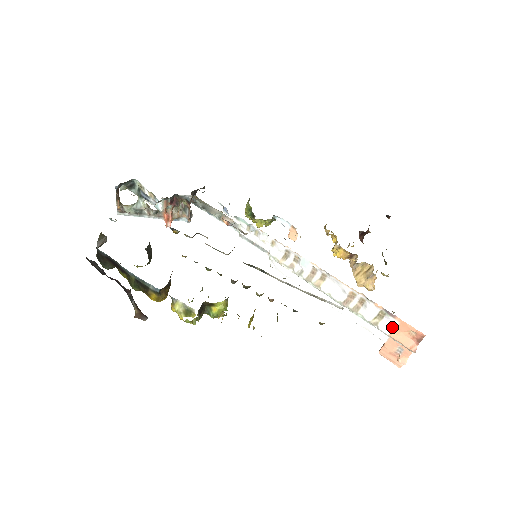
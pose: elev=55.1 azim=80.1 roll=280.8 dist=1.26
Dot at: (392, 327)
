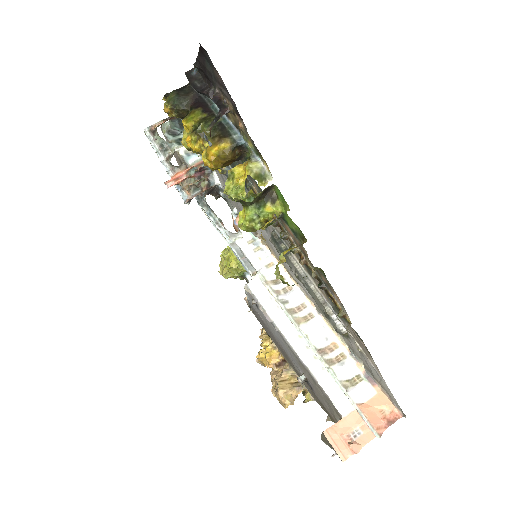
Dot at: (364, 397)
